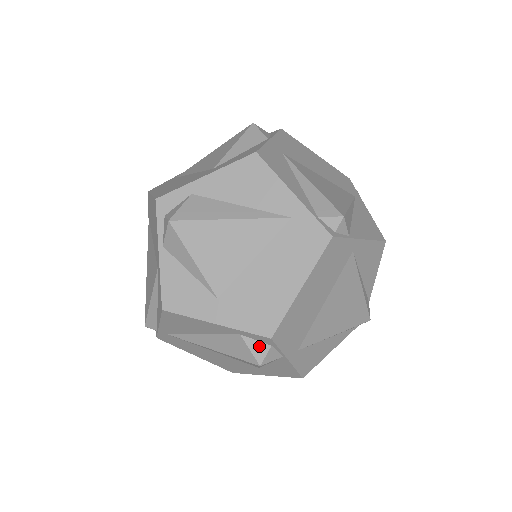
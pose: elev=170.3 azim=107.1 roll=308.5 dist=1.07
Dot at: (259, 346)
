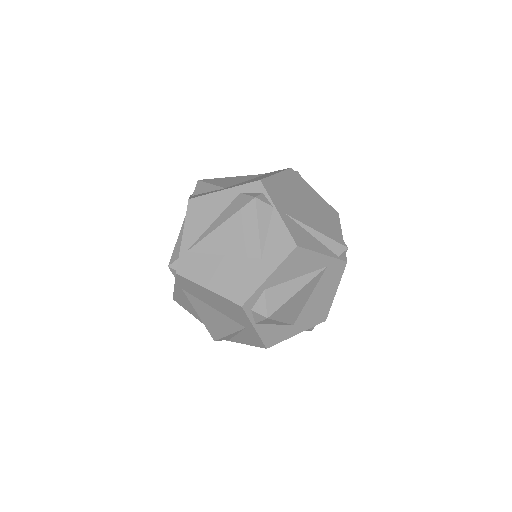
Dot at: (254, 194)
